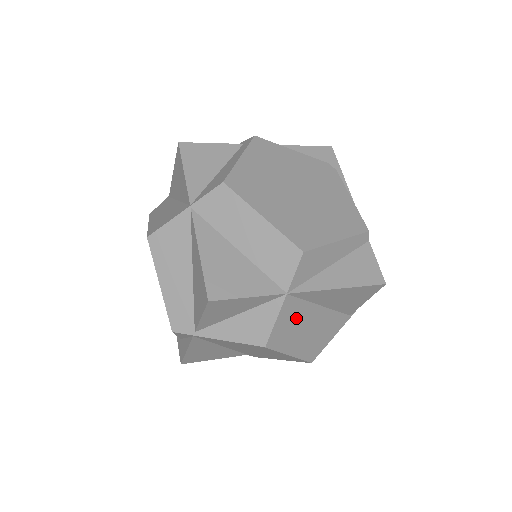
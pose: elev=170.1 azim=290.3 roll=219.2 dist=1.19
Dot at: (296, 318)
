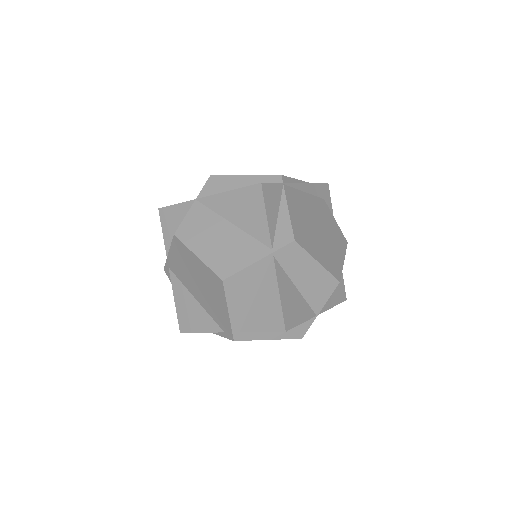
Dot at: (204, 223)
